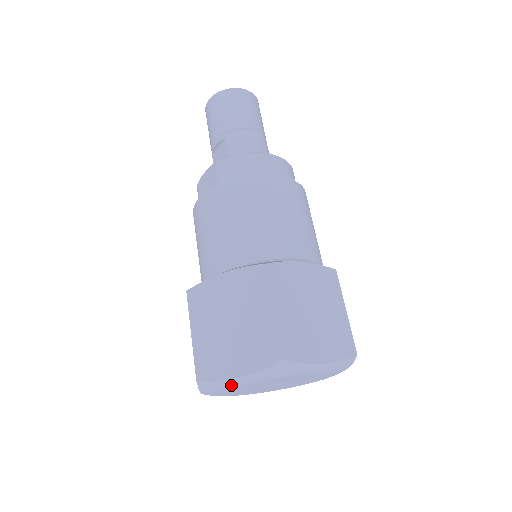
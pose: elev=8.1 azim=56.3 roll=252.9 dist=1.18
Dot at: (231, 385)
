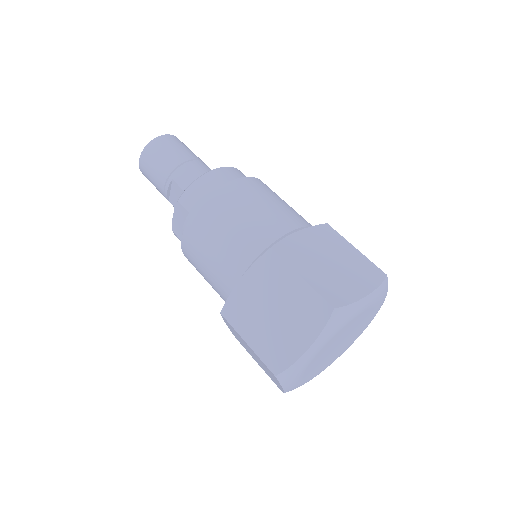
Dot at: (305, 361)
